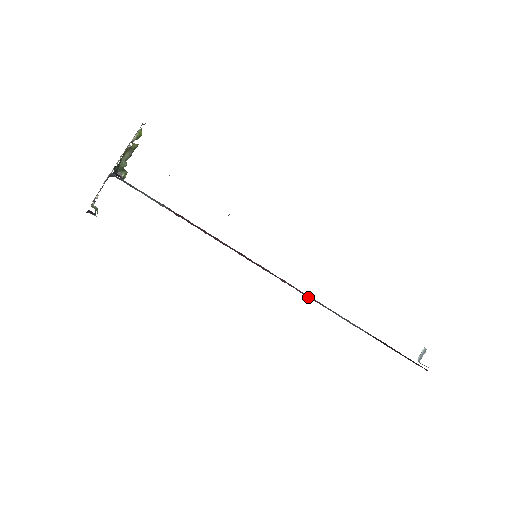
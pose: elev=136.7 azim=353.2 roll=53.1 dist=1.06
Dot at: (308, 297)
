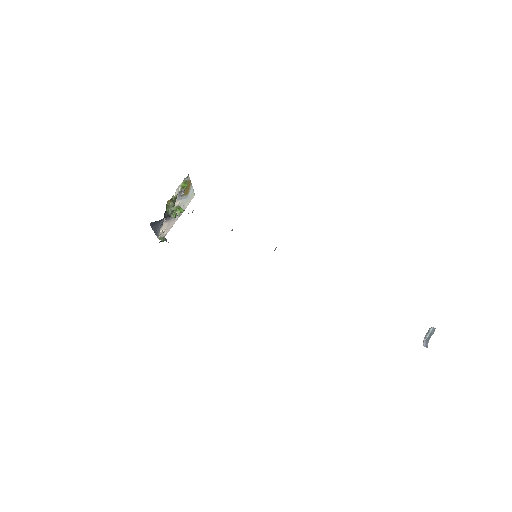
Dot at: occluded
